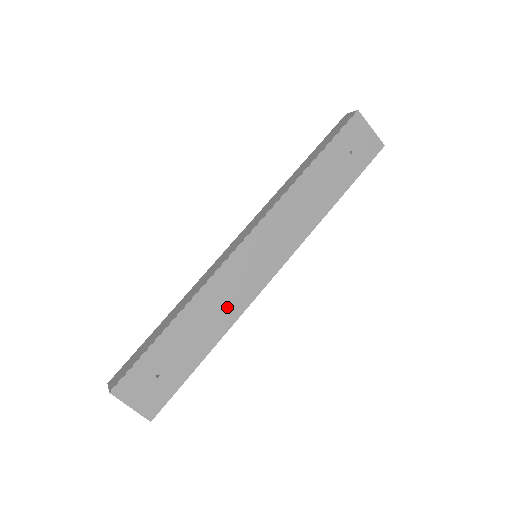
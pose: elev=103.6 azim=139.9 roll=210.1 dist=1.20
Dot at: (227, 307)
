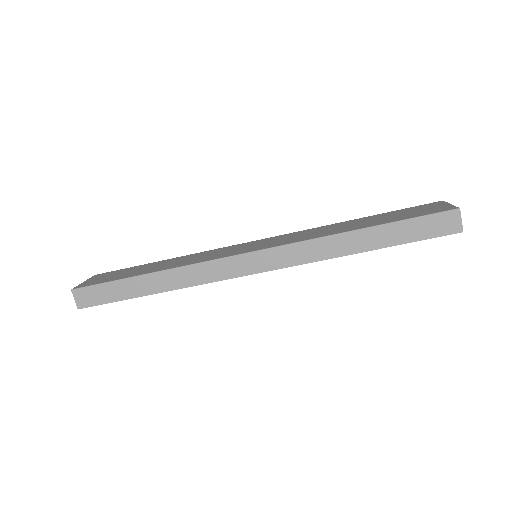
Dot at: occluded
